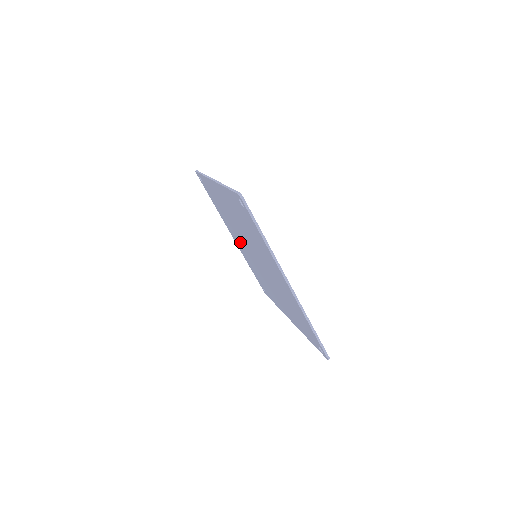
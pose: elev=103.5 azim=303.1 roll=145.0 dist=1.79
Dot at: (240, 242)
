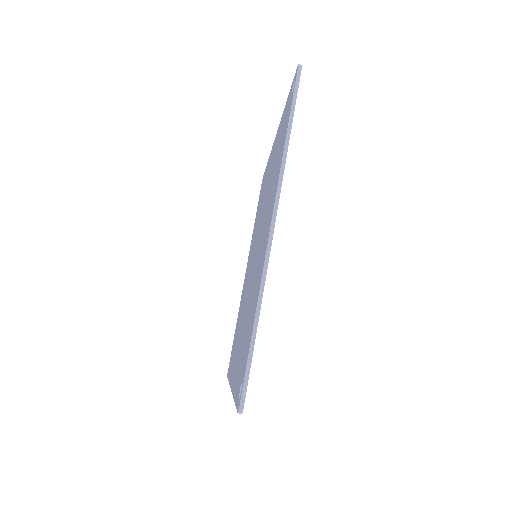
Dot at: occluded
